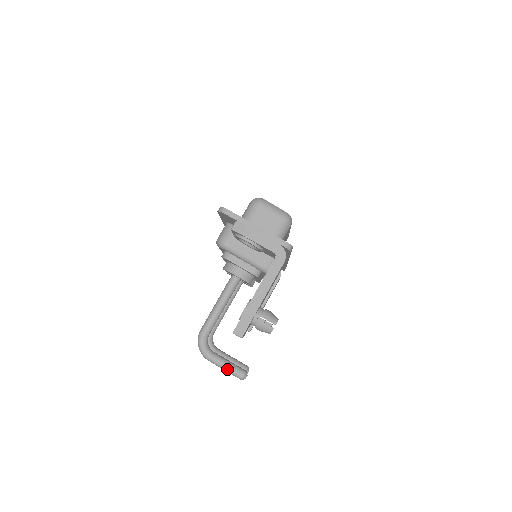
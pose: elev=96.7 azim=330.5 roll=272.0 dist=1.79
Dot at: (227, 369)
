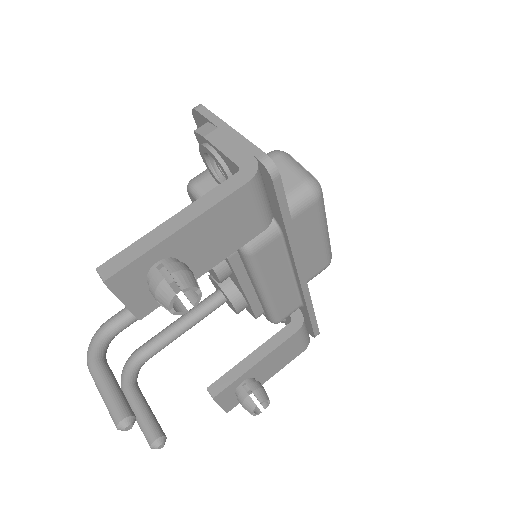
Dot at: (105, 396)
